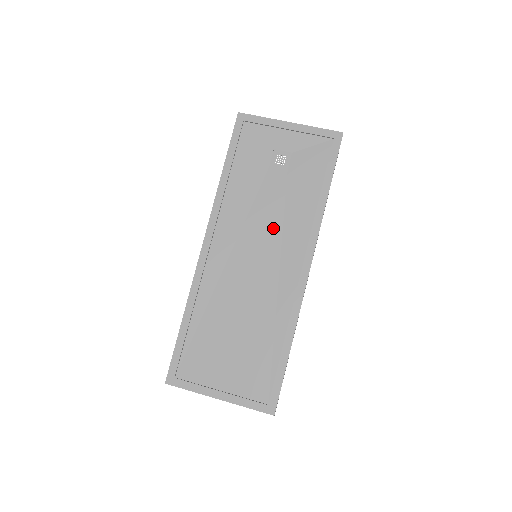
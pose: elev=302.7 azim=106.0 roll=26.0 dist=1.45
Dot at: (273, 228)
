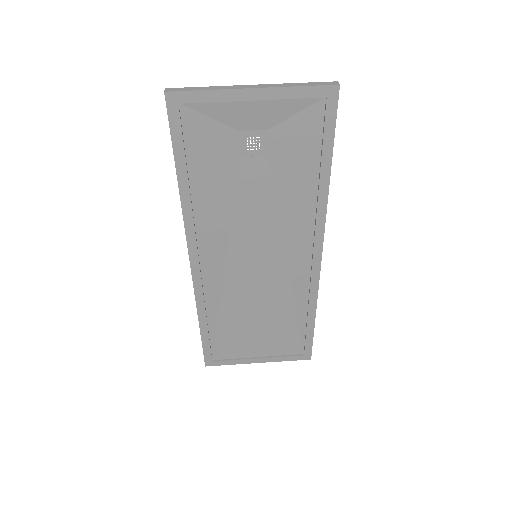
Dot at: (268, 226)
